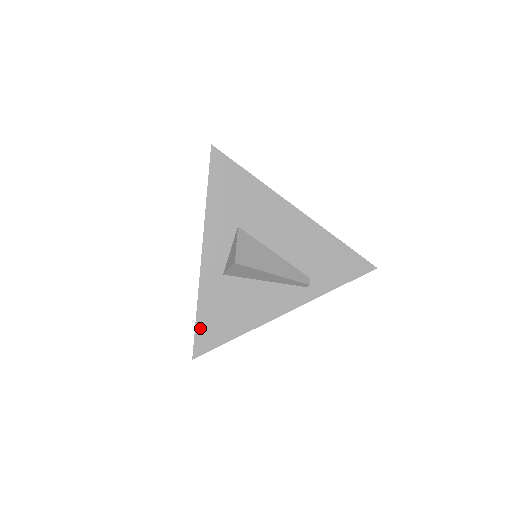
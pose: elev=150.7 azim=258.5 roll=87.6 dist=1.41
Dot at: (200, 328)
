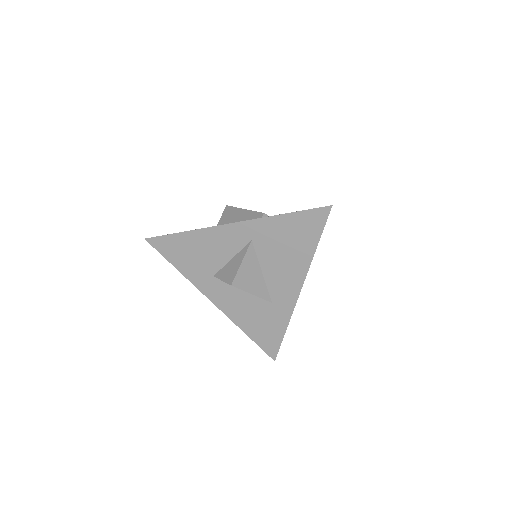
Dot at: occluded
